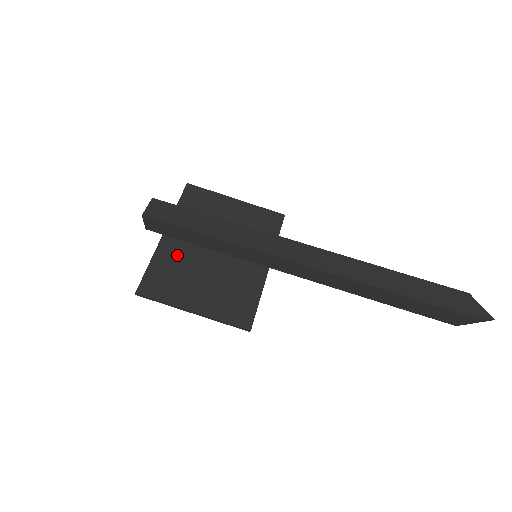
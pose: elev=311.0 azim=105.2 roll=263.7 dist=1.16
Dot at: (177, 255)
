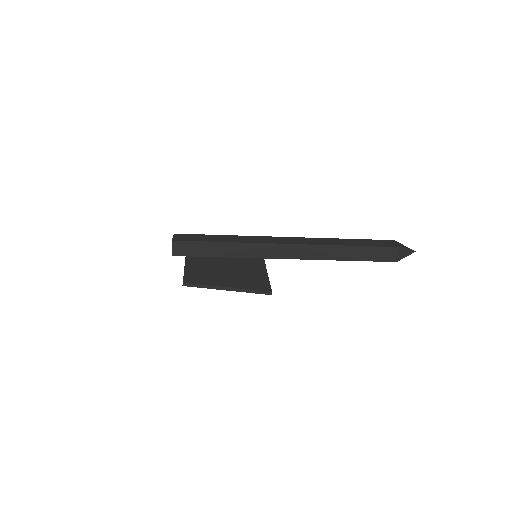
Dot at: (201, 265)
